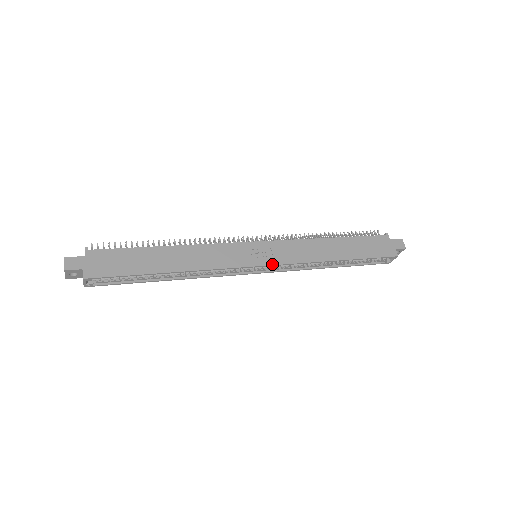
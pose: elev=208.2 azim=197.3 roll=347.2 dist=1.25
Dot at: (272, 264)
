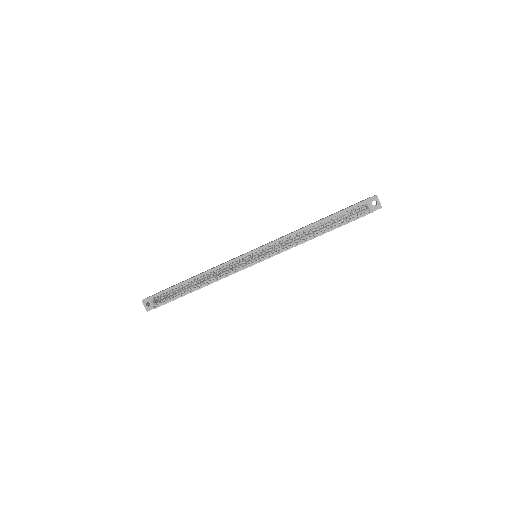
Dot at: (259, 248)
